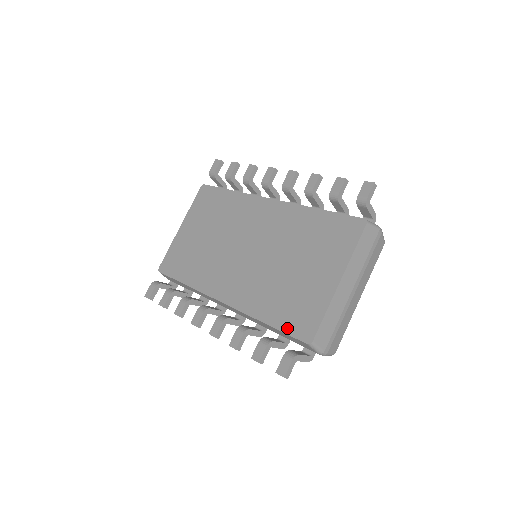
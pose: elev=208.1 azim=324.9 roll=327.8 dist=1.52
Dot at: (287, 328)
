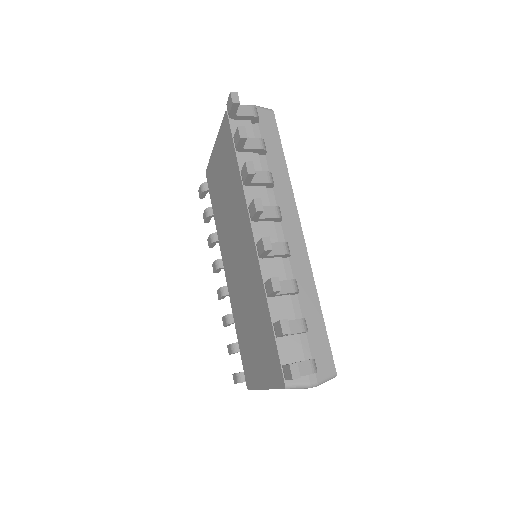
Dot at: (242, 360)
